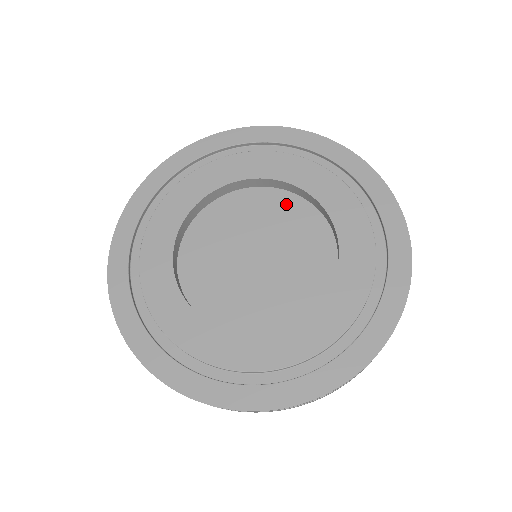
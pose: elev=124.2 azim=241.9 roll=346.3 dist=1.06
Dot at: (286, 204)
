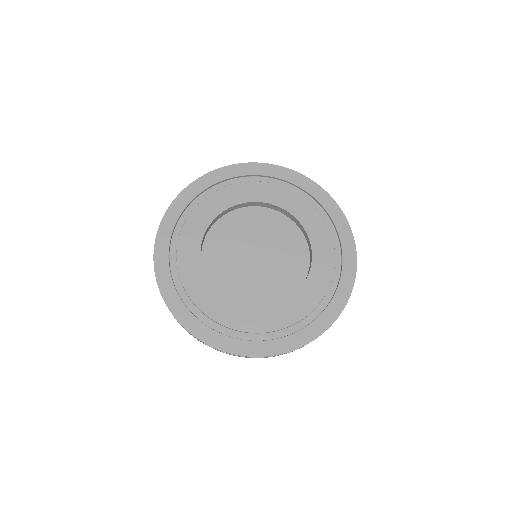
Dot at: (242, 217)
